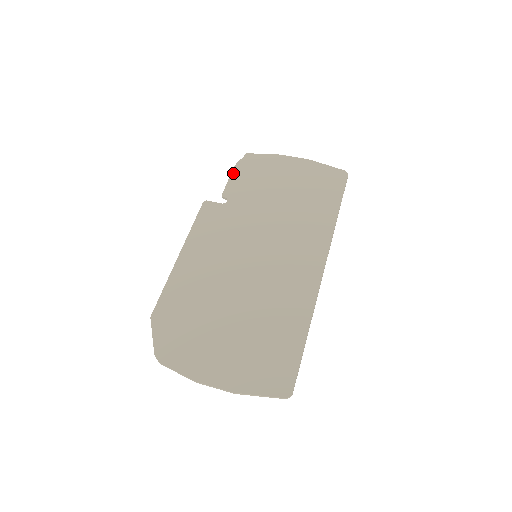
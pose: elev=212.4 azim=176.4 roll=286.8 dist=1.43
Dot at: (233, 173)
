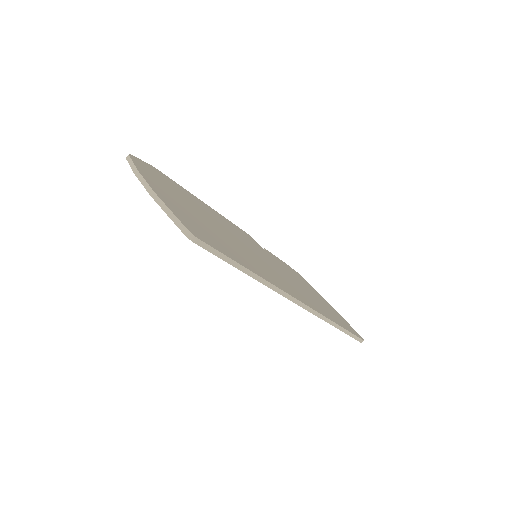
Dot at: occluded
